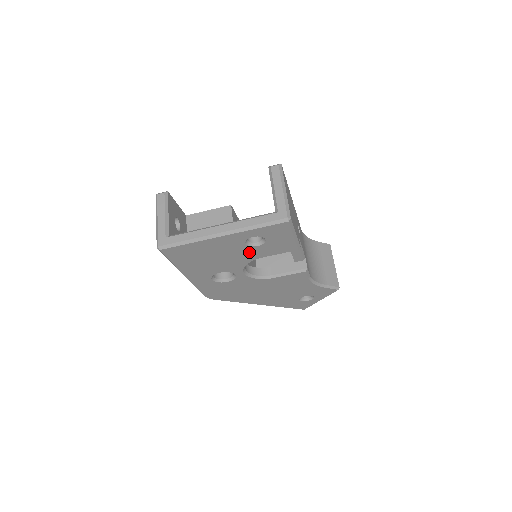
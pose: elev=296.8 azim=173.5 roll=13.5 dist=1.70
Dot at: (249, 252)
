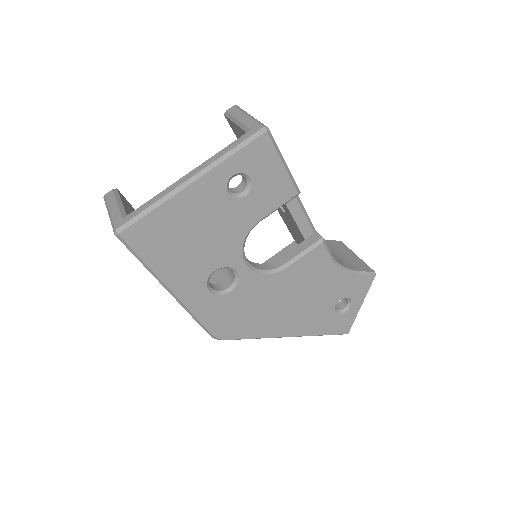
Dot at: (238, 213)
